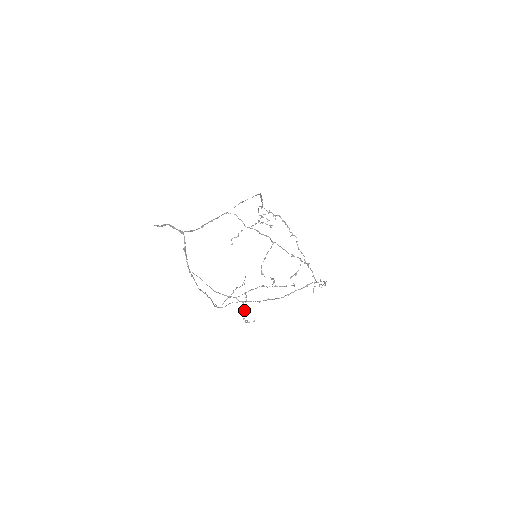
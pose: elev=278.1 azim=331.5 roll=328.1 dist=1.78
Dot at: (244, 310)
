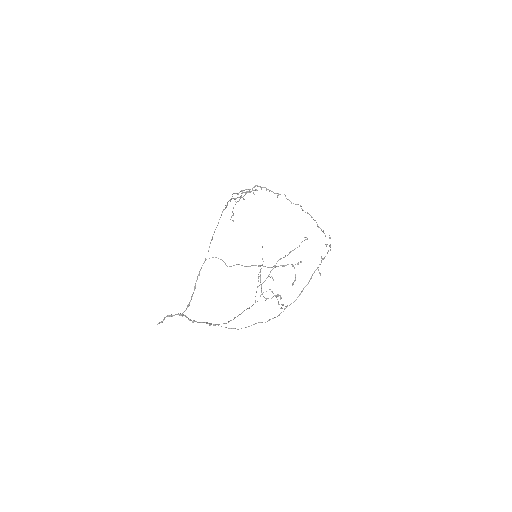
Dot at: (275, 296)
